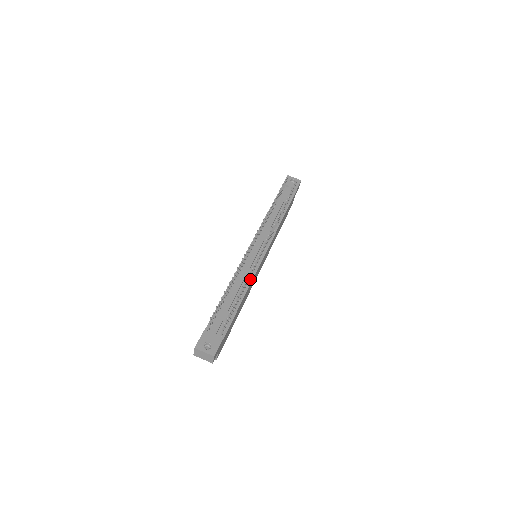
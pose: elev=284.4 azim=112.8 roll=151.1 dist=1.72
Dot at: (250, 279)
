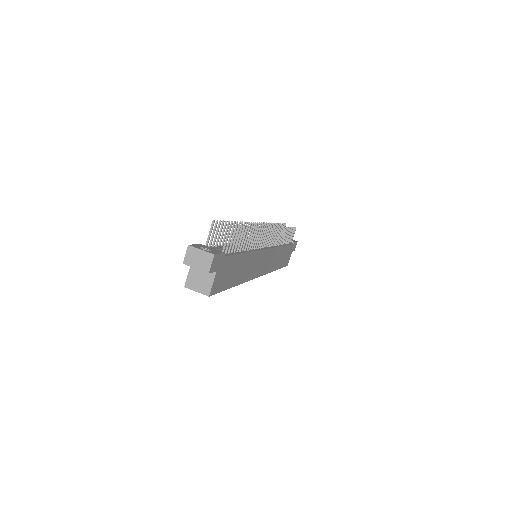
Dot at: (253, 249)
